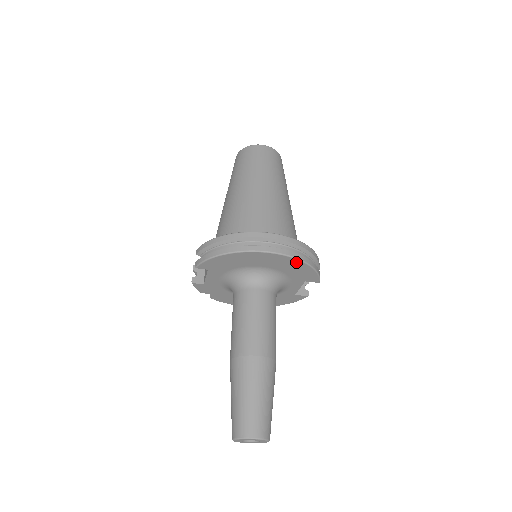
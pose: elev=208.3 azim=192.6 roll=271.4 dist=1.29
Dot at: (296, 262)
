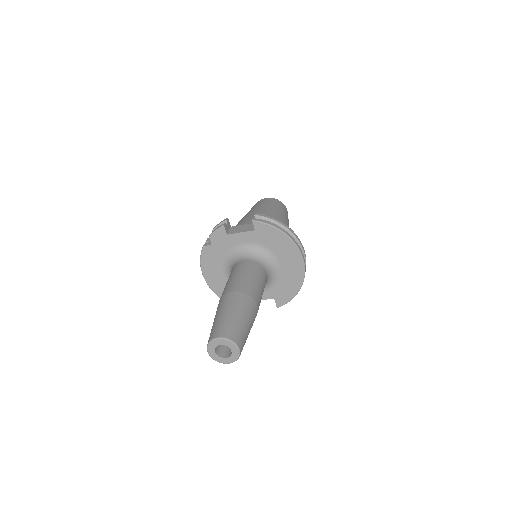
Dot at: (299, 281)
